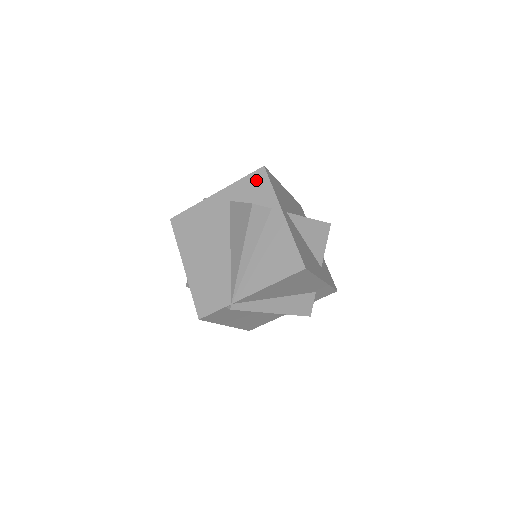
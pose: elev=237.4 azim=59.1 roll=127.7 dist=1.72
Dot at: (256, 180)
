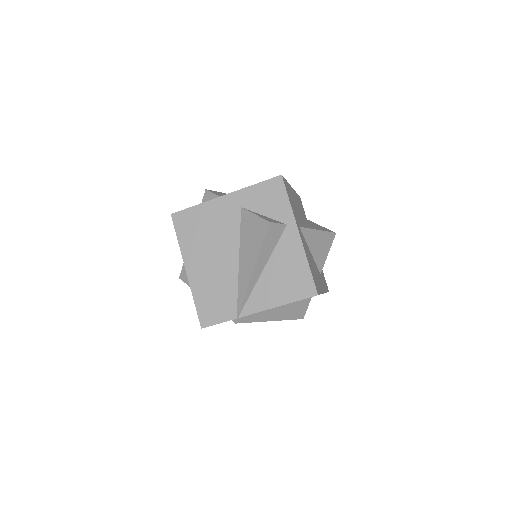
Dot at: (272, 189)
